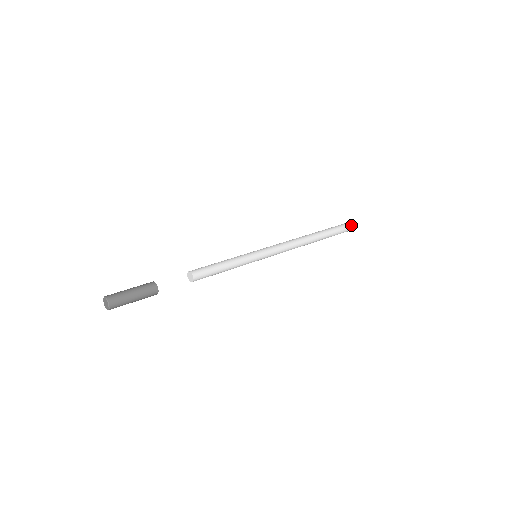
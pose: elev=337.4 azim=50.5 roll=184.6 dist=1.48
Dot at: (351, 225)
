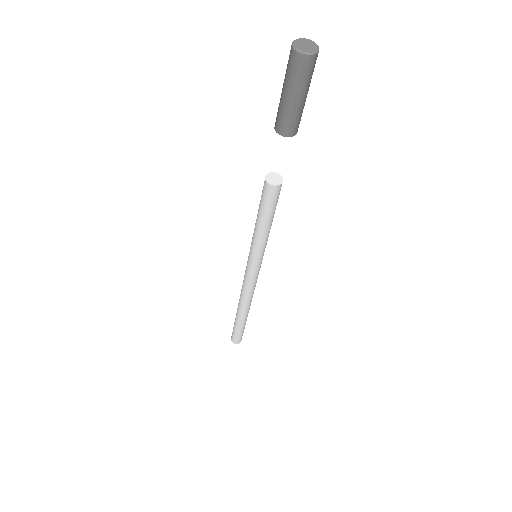
Dot at: occluded
